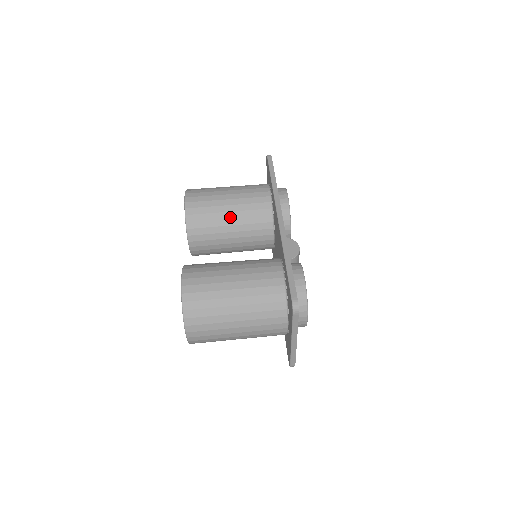
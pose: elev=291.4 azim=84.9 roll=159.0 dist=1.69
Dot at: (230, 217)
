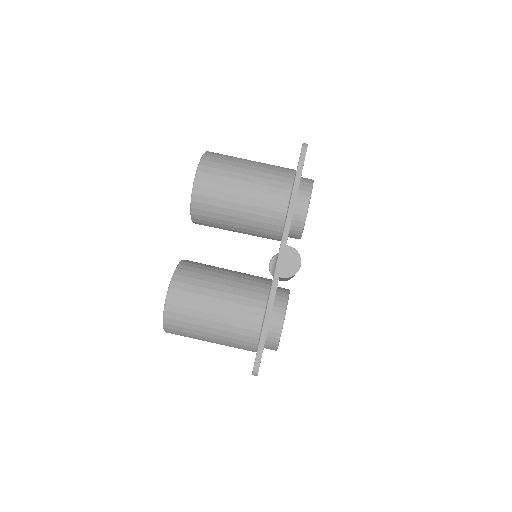
Dot at: (238, 216)
